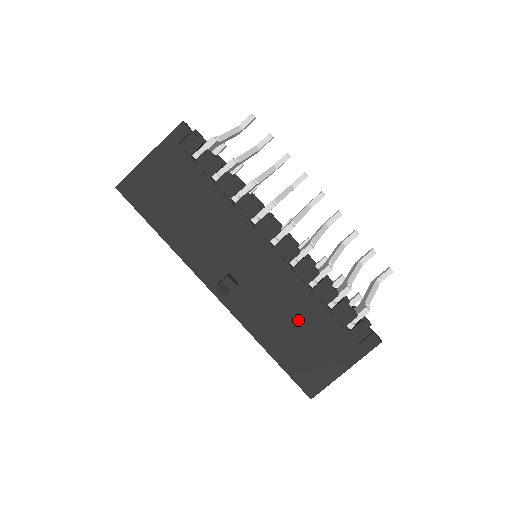
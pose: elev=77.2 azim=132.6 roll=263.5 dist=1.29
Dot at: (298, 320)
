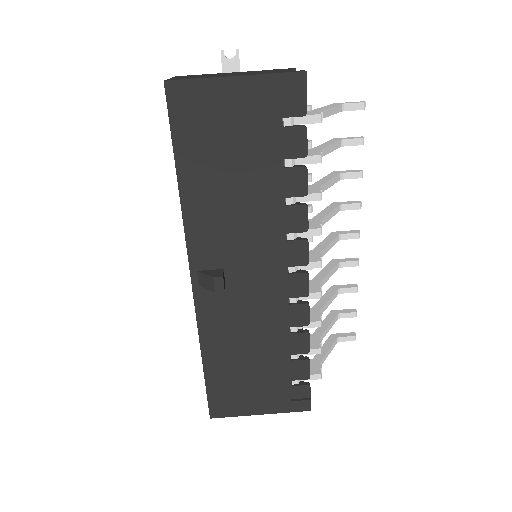
Dot at: (255, 351)
